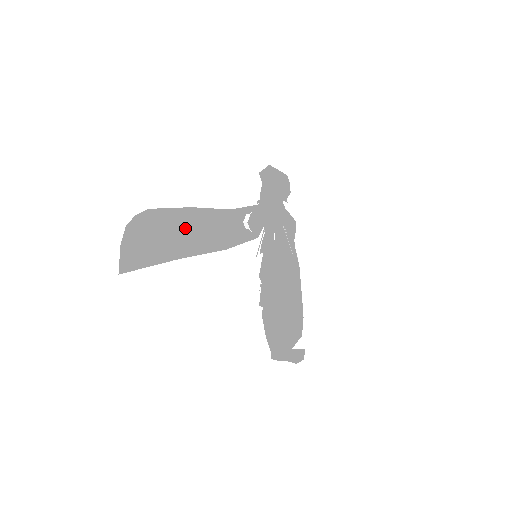
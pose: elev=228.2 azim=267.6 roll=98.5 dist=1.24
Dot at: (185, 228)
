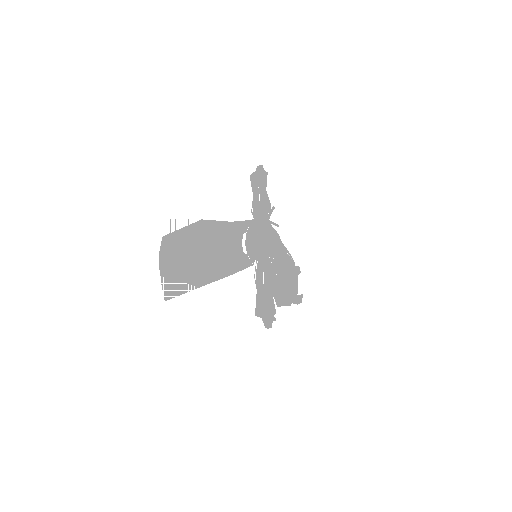
Dot at: (201, 257)
